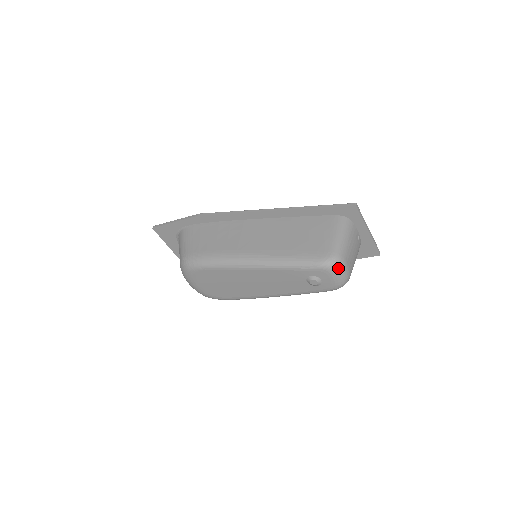
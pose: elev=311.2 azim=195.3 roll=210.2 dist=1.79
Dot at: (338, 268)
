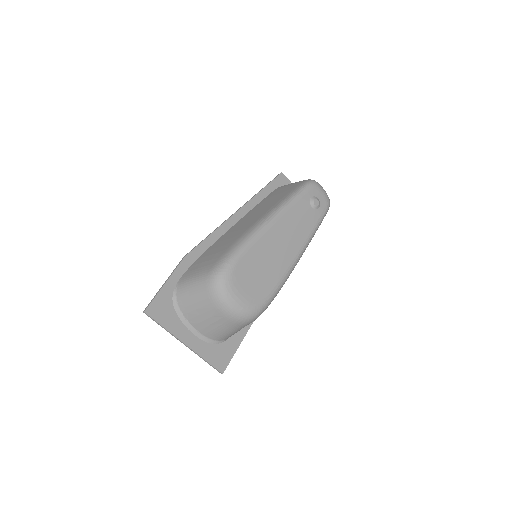
Dot at: (318, 183)
